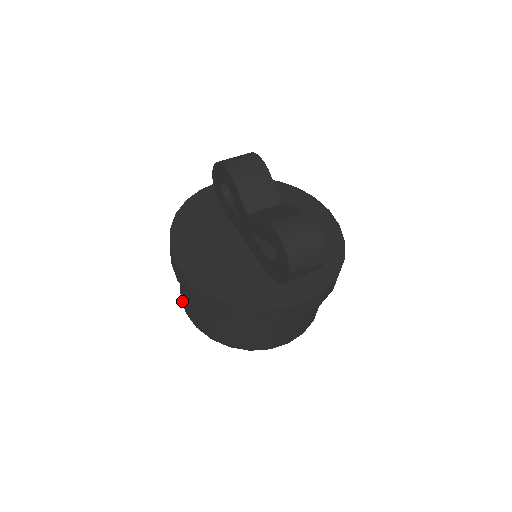
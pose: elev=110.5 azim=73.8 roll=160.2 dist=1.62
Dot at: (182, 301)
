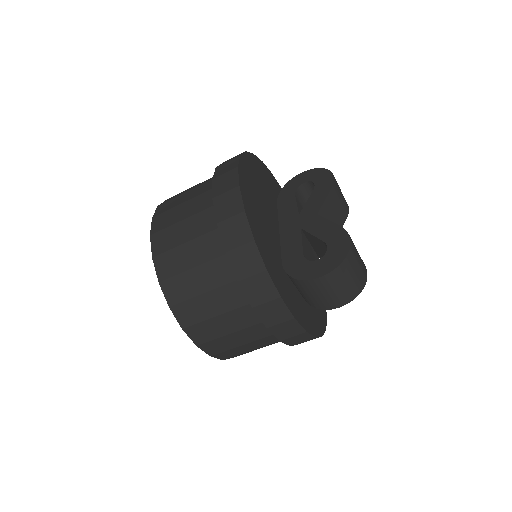
Dot at: (160, 207)
